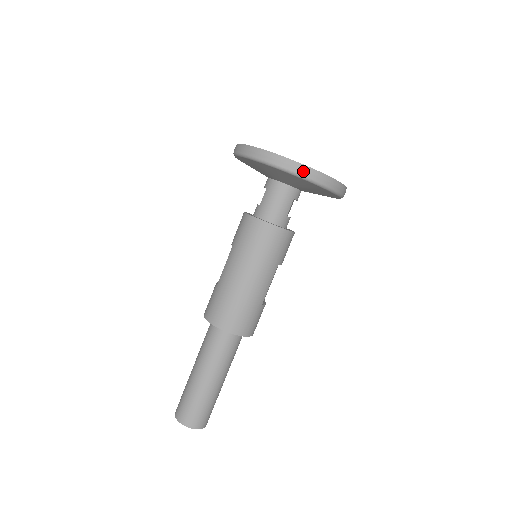
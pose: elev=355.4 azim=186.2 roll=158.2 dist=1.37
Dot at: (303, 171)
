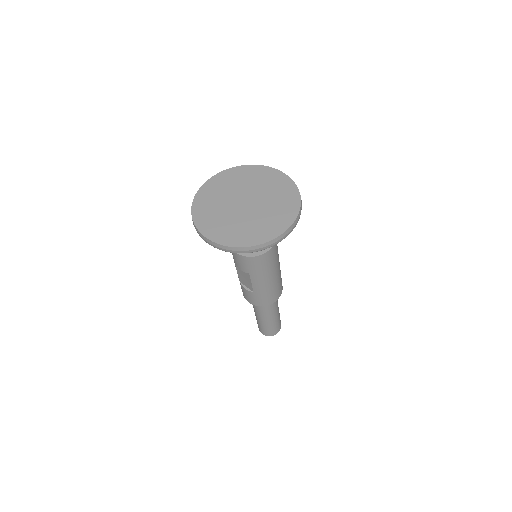
Dot at: (296, 224)
